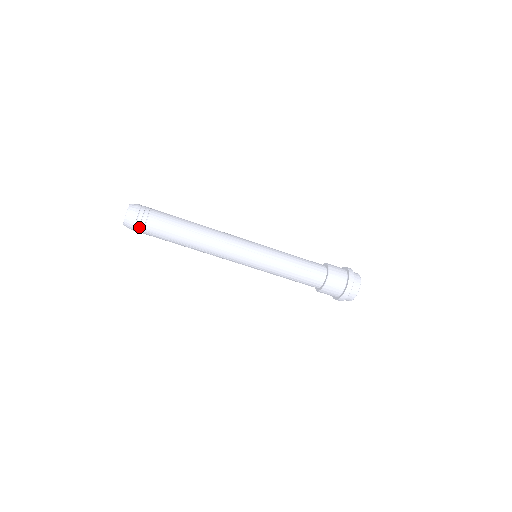
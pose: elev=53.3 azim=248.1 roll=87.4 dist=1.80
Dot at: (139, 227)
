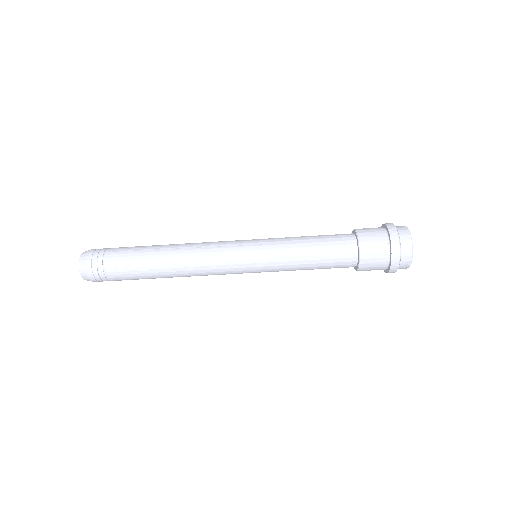
Dot at: (103, 280)
